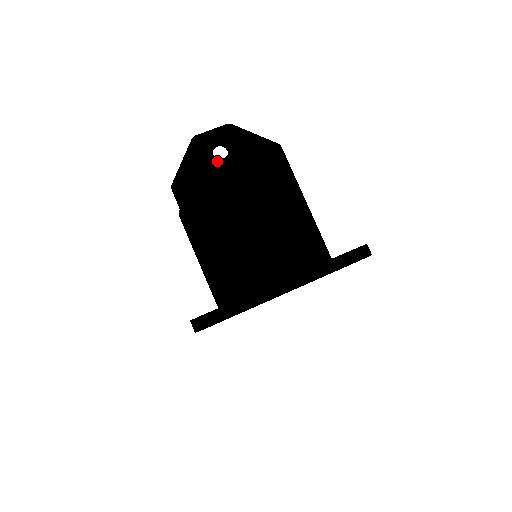
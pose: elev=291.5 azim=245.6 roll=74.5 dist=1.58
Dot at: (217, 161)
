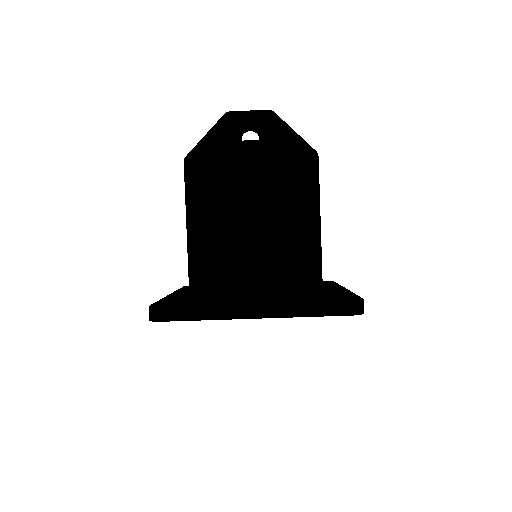
Dot at: (242, 148)
